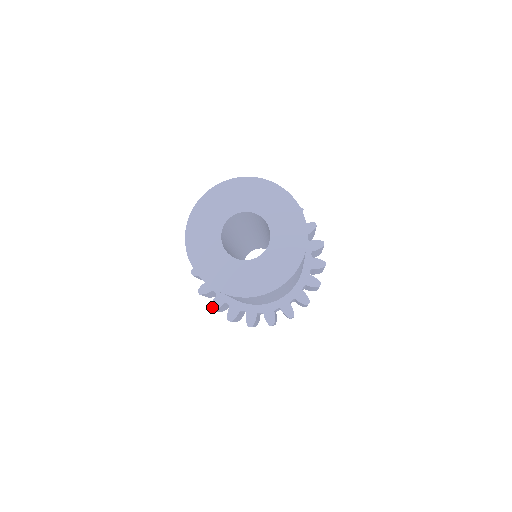
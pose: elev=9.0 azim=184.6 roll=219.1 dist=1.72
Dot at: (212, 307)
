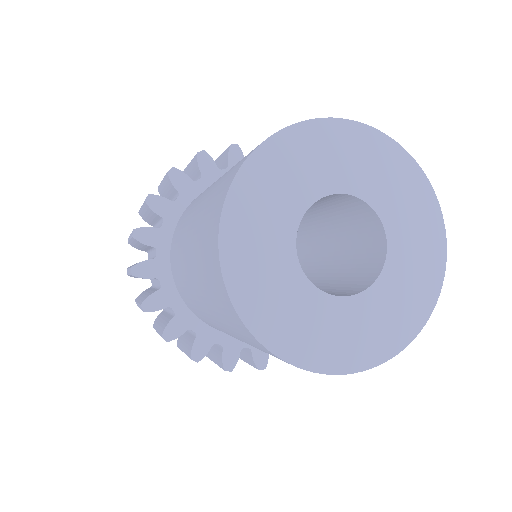
Dot at: (137, 232)
